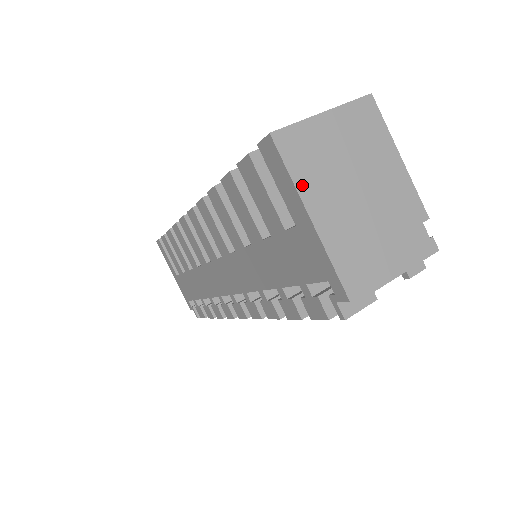
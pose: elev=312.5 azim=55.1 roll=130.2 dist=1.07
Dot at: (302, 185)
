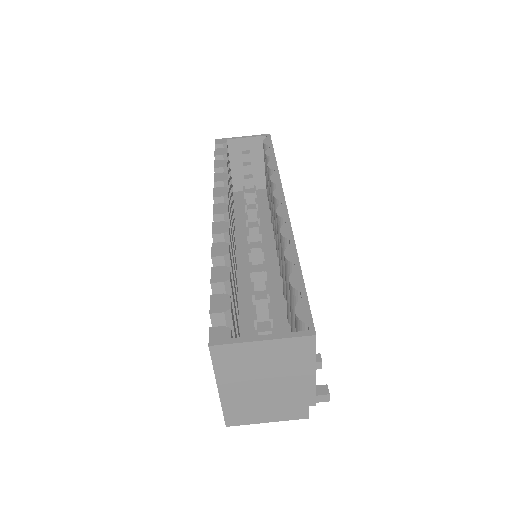
Dot at: (221, 375)
